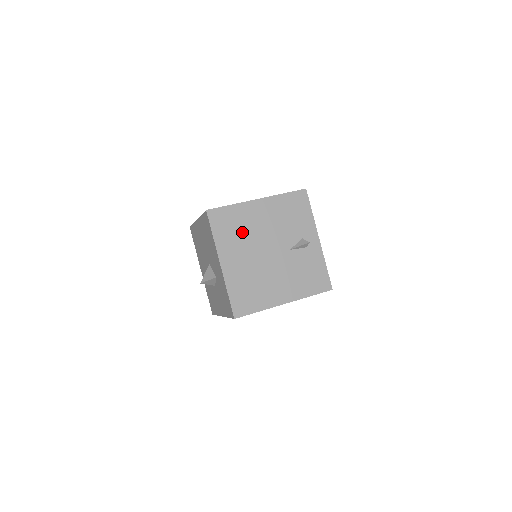
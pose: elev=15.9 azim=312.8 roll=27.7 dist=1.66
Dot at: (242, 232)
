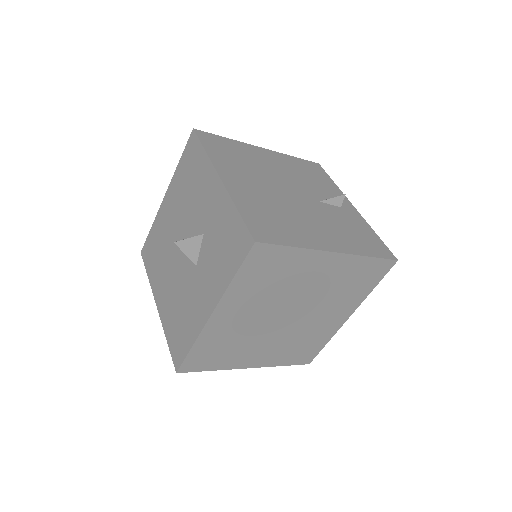
Dot at: (247, 163)
